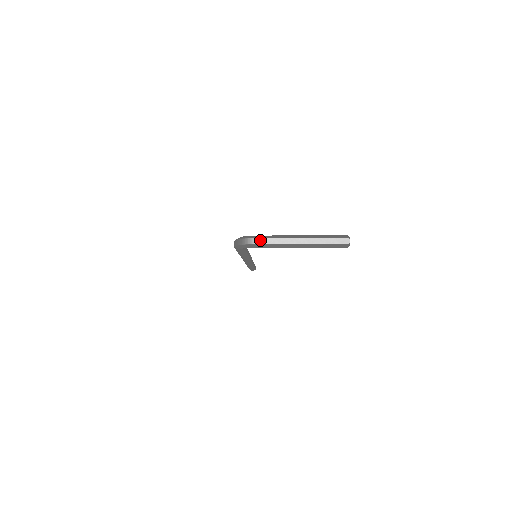
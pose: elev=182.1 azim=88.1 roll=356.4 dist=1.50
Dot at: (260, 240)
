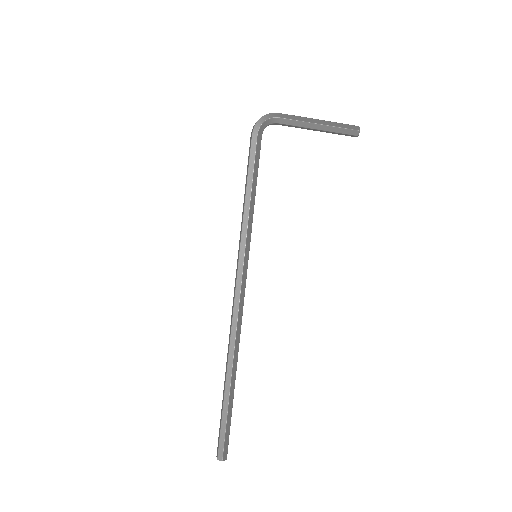
Dot at: (280, 114)
